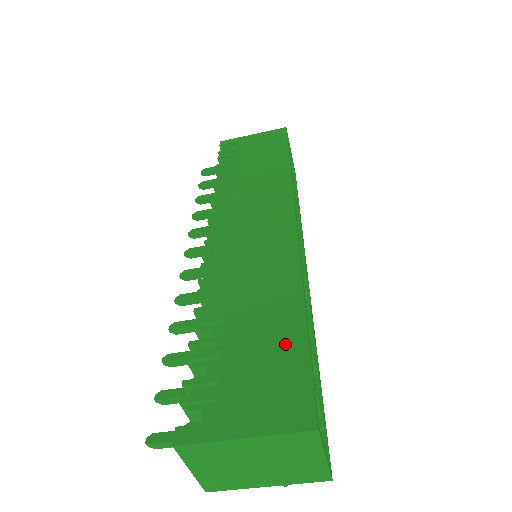
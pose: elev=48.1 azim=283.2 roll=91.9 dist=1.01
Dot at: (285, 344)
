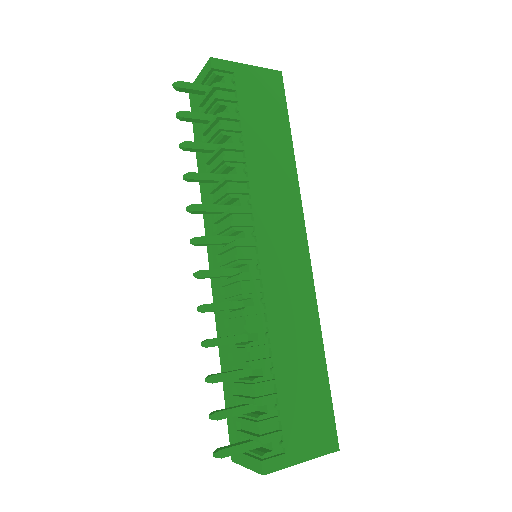
Dot at: (317, 387)
